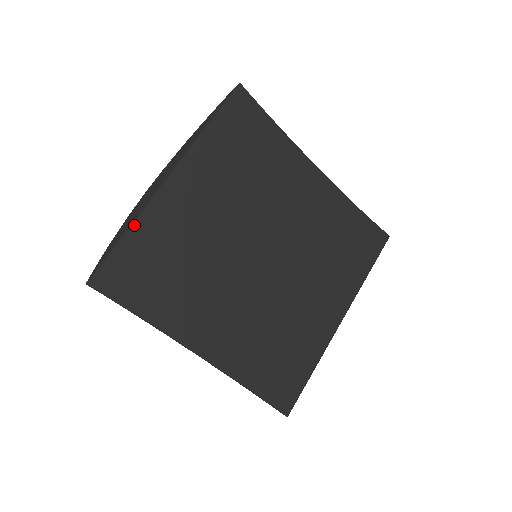
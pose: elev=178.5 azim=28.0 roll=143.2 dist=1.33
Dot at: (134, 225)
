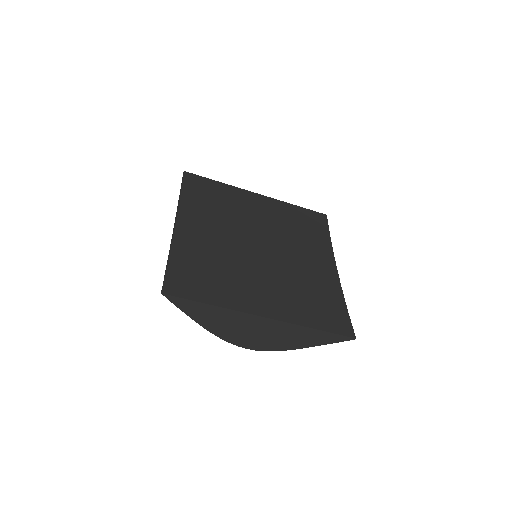
Dot at: (225, 184)
